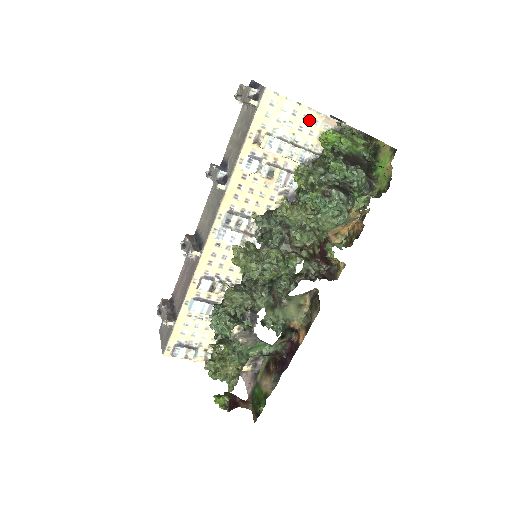
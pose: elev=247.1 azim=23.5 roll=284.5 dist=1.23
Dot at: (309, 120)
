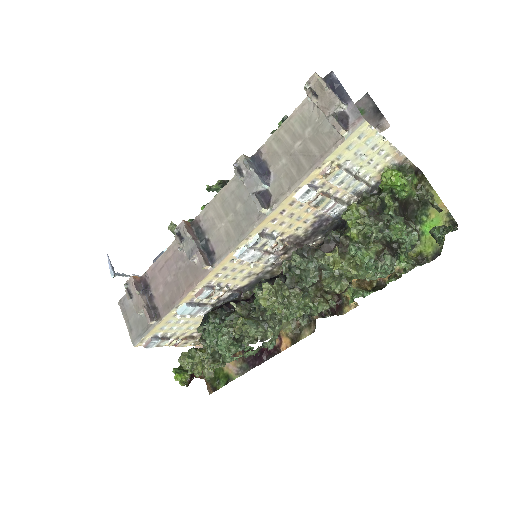
Dot at: (383, 154)
